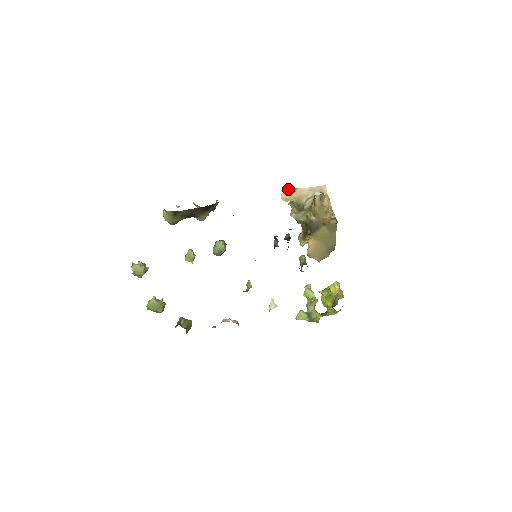
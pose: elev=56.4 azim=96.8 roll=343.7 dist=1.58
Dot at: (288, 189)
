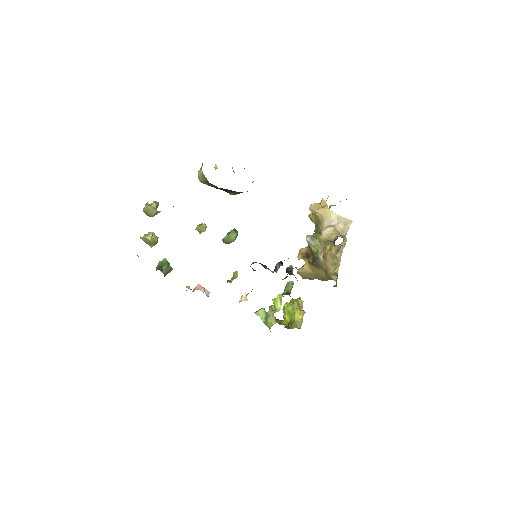
Dot at: occluded
